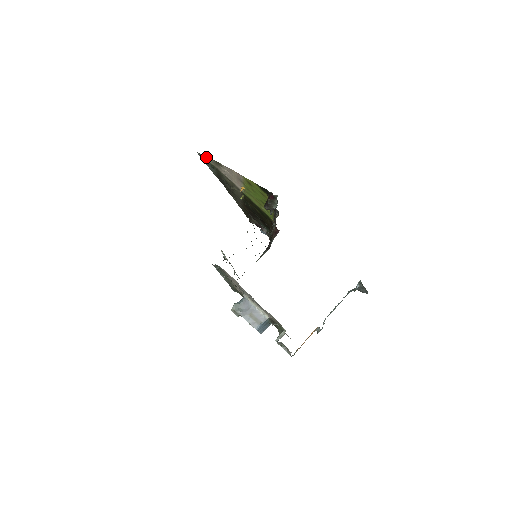
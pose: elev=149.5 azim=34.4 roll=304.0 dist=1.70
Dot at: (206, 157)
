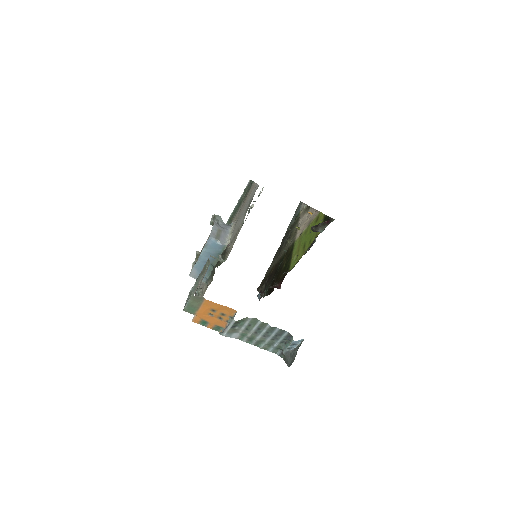
Dot at: (303, 205)
